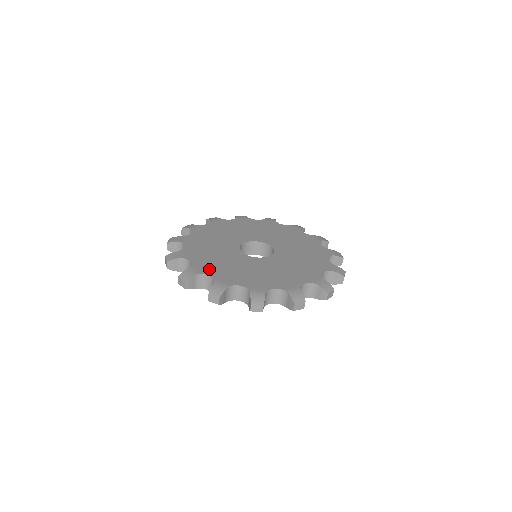
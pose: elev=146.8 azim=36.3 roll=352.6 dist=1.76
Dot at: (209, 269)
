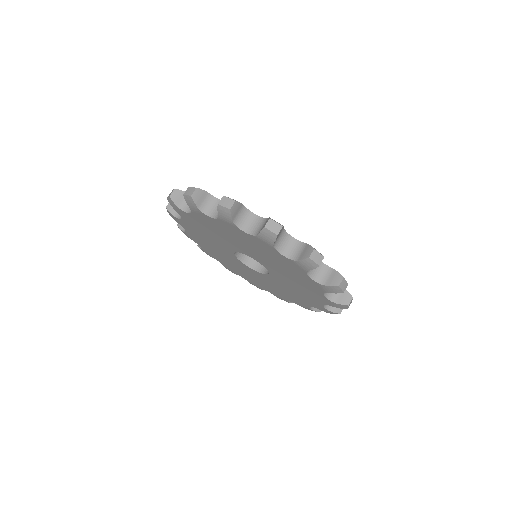
Dot at: occluded
